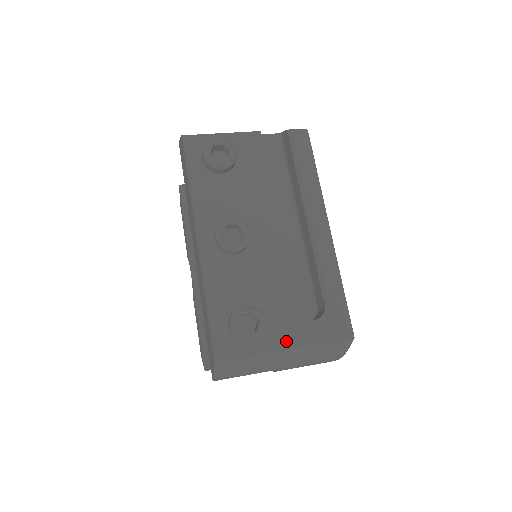
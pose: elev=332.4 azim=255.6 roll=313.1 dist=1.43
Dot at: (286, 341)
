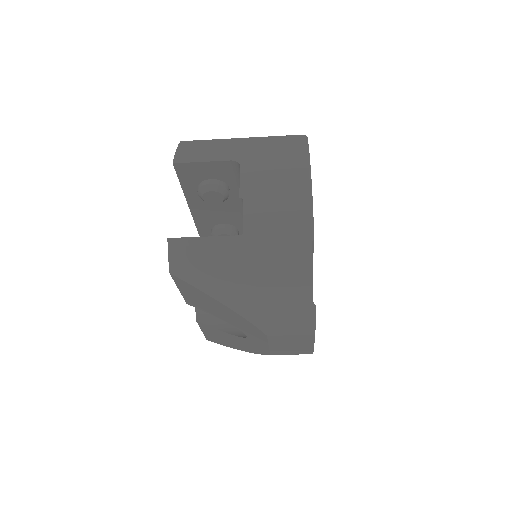
Dot at: occluded
